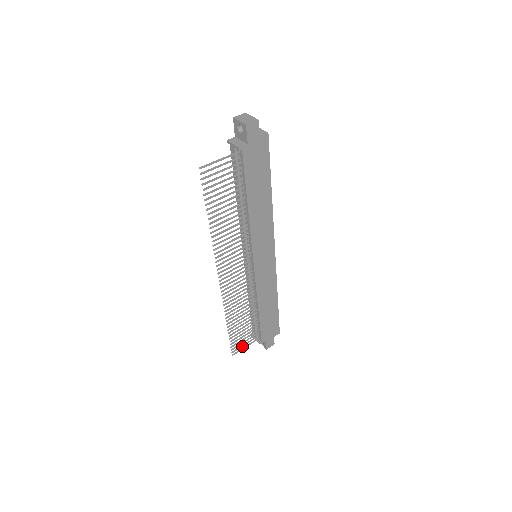
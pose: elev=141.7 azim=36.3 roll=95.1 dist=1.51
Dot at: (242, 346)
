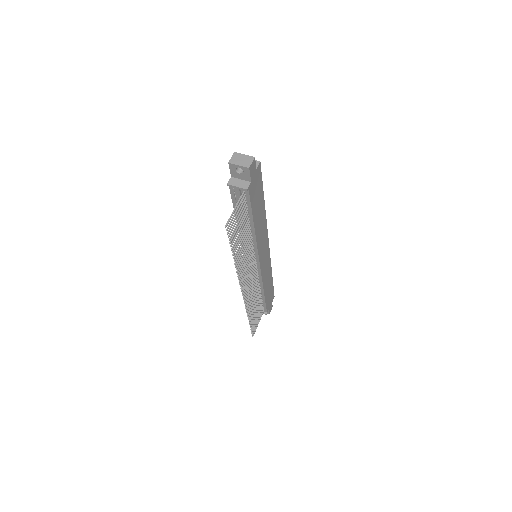
Dot at: (256, 325)
